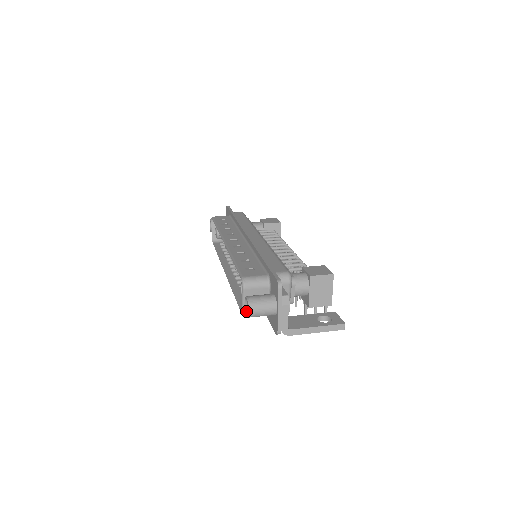
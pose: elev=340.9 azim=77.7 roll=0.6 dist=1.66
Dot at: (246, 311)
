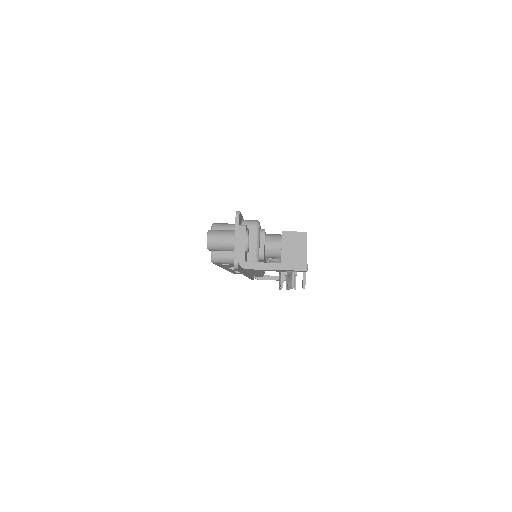
Dot at: occluded
